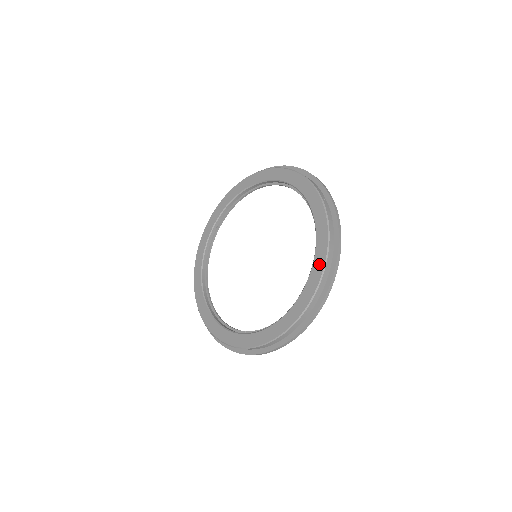
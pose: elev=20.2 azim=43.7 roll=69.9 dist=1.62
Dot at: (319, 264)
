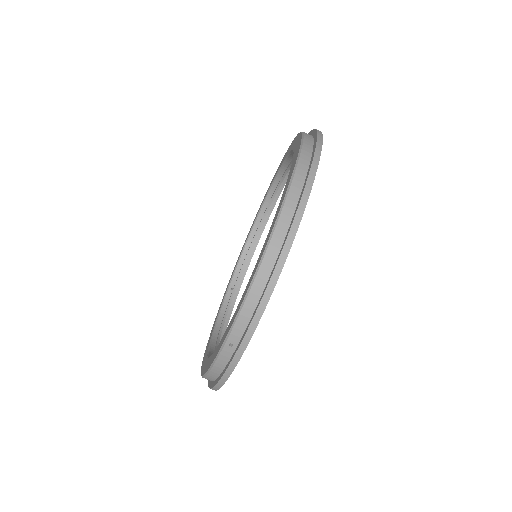
Dot at: (295, 158)
